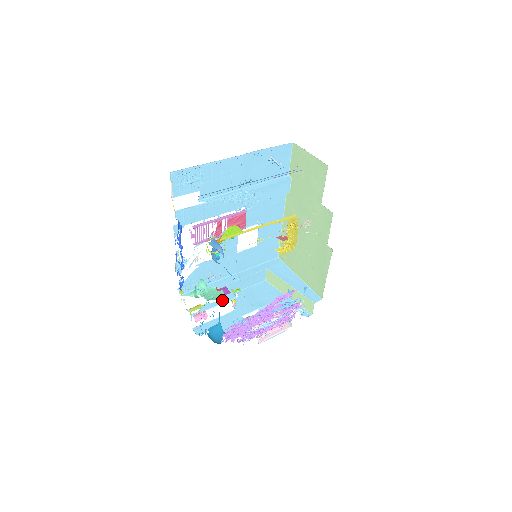
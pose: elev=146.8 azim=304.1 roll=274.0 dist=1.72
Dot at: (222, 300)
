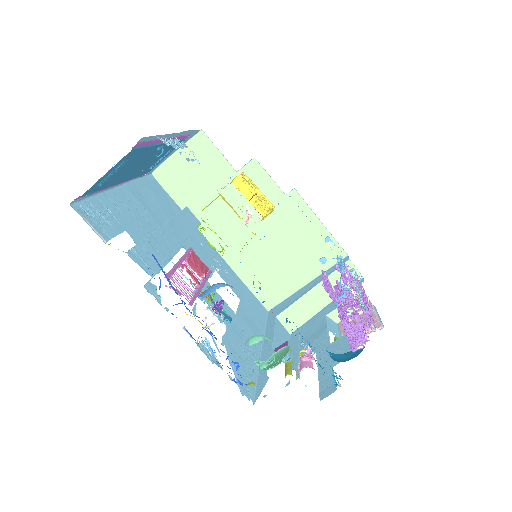
Dot at: (293, 347)
